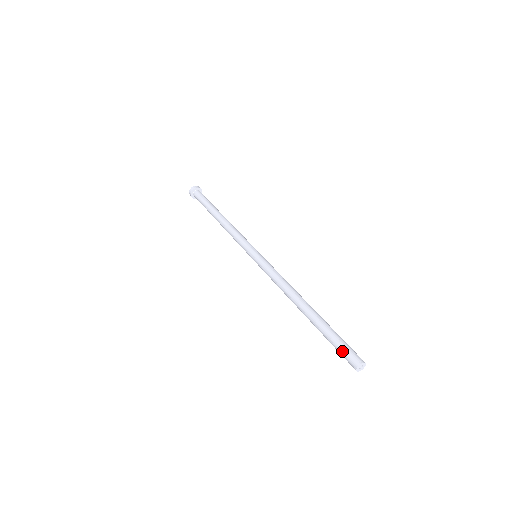
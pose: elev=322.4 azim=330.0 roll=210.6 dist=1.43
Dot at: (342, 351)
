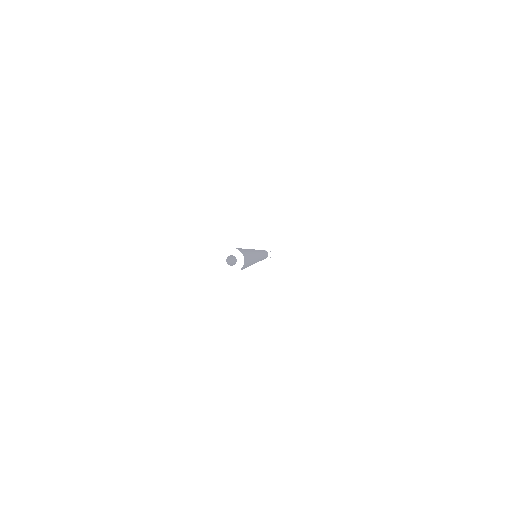
Dot at: occluded
